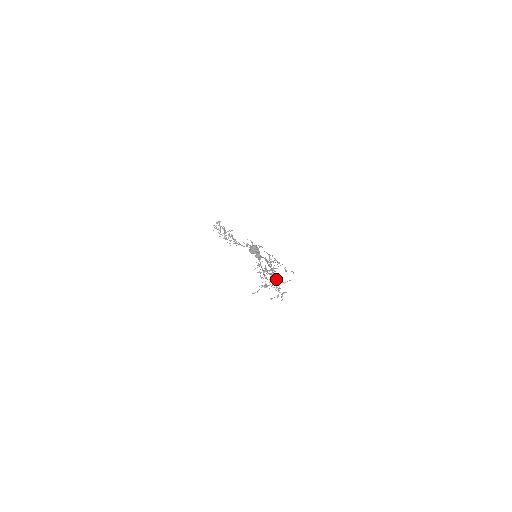
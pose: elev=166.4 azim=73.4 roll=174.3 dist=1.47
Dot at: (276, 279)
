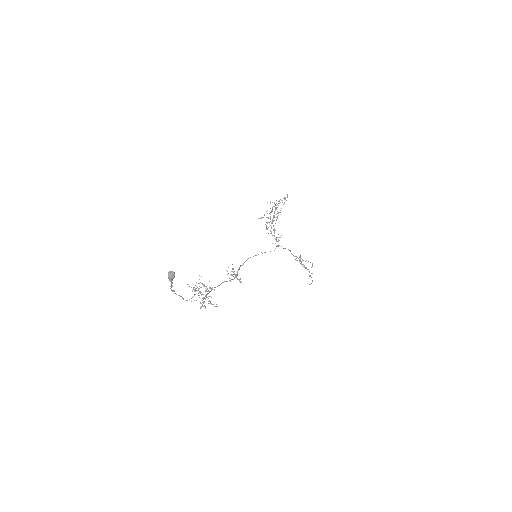
Dot at: occluded
